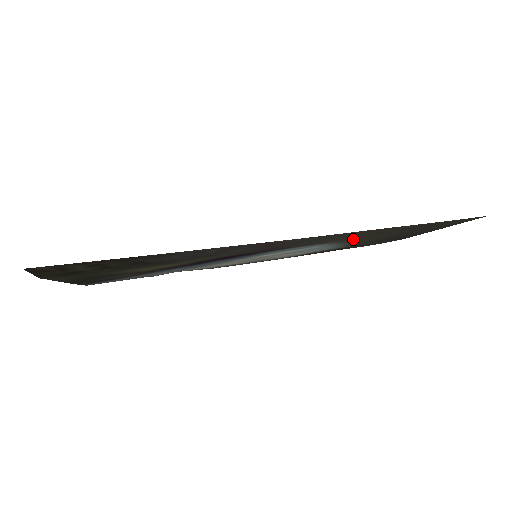
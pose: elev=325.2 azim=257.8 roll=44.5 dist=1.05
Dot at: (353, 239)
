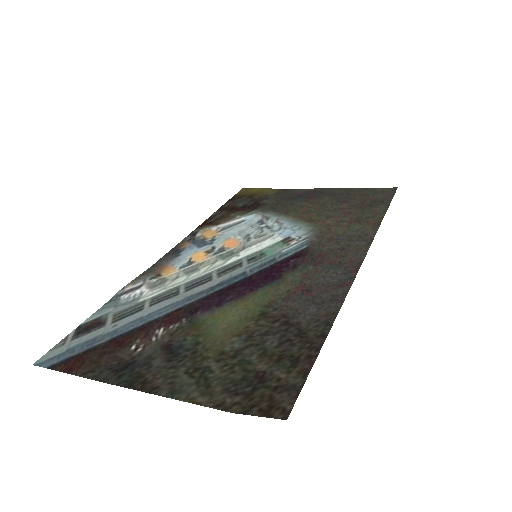
Dot at: (326, 220)
